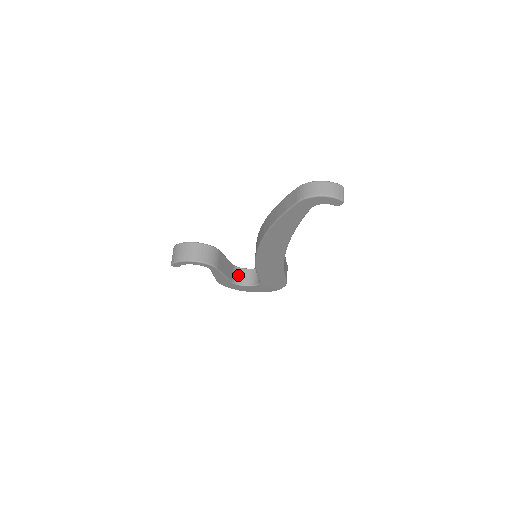
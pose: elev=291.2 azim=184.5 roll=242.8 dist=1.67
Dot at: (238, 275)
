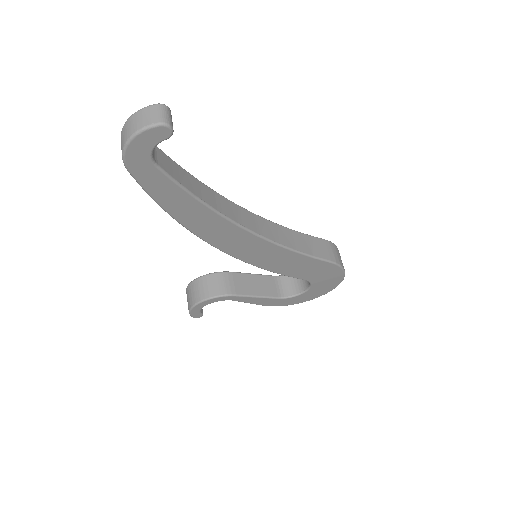
Dot at: (288, 285)
